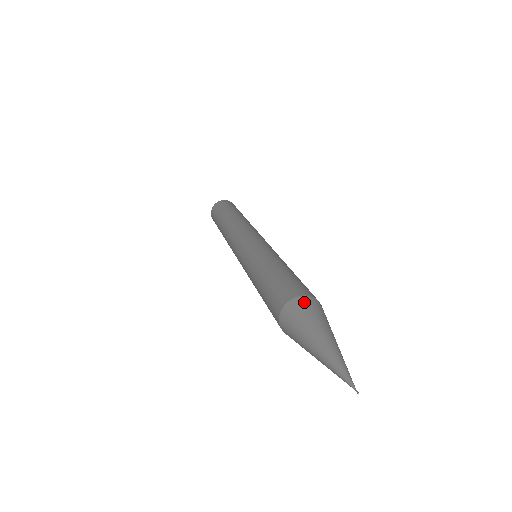
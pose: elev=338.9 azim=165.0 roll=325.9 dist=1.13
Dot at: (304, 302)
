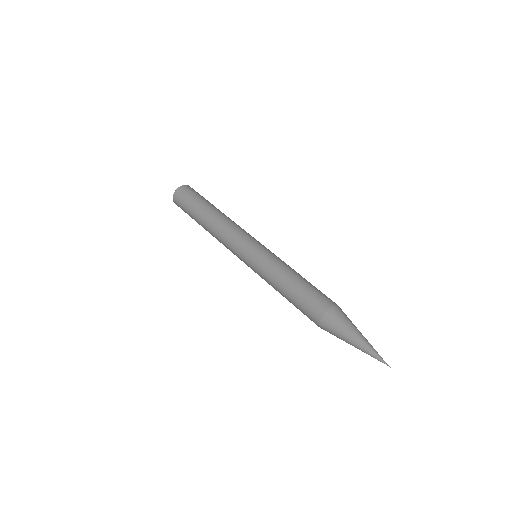
Dot at: (339, 310)
